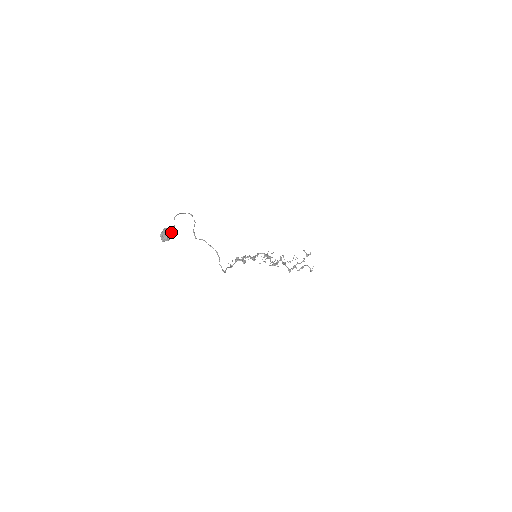
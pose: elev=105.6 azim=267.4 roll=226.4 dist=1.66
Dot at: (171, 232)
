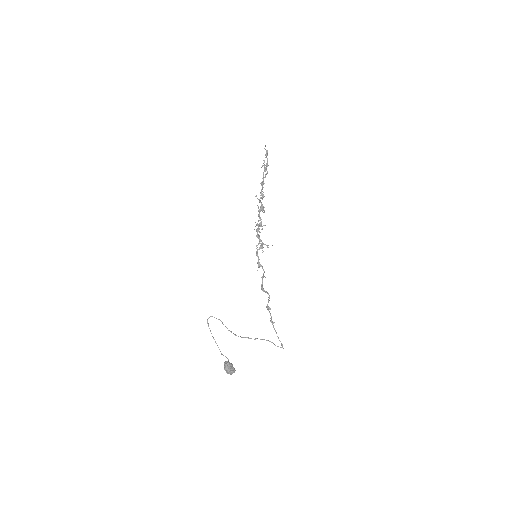
Dot at: (230, 363)
